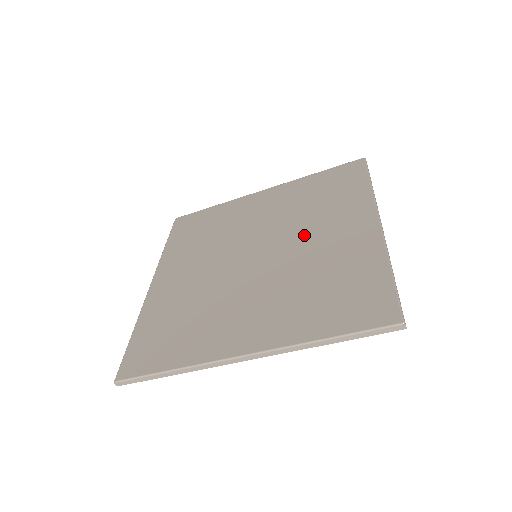
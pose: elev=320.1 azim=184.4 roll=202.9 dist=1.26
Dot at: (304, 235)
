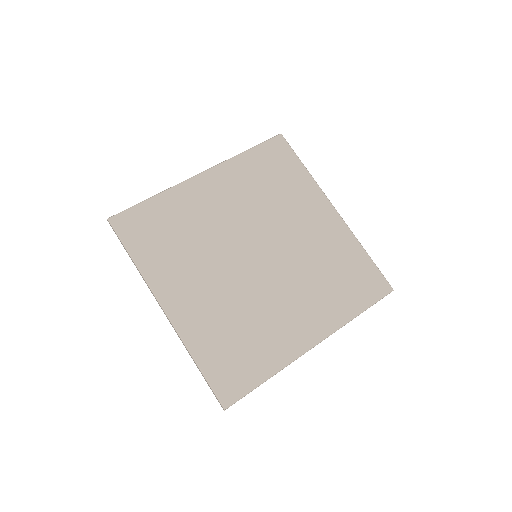
Dot at: (287, 287)
